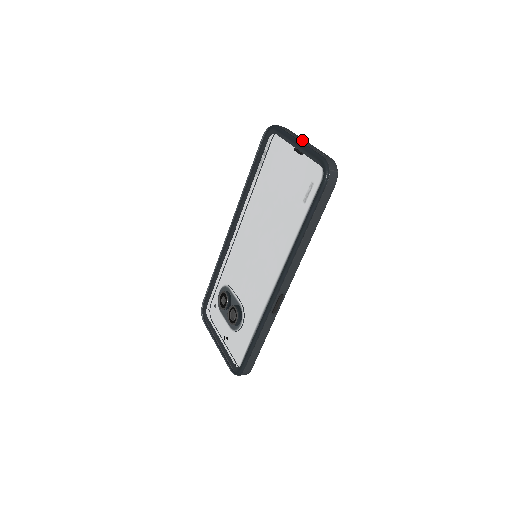
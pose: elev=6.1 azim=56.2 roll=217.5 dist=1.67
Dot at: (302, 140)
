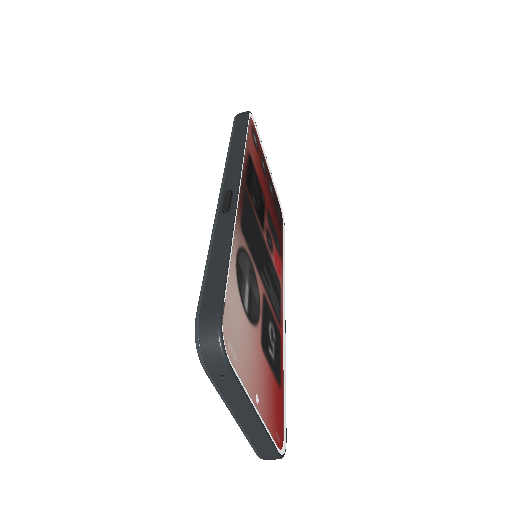
Dot at: occluded
